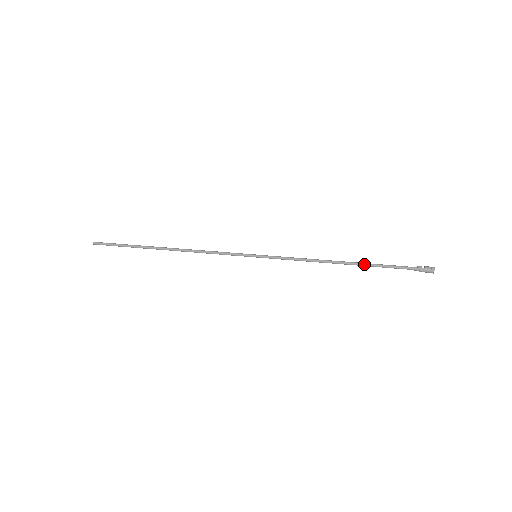
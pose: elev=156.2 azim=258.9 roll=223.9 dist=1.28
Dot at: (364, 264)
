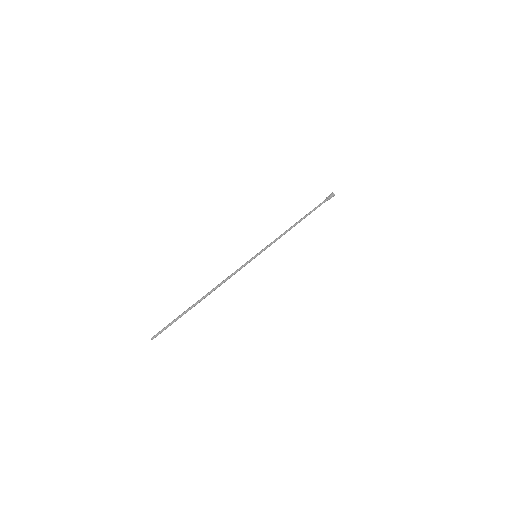
Dot at: occluded
